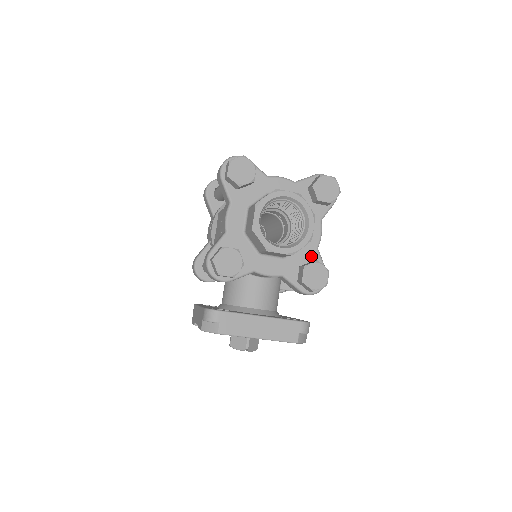
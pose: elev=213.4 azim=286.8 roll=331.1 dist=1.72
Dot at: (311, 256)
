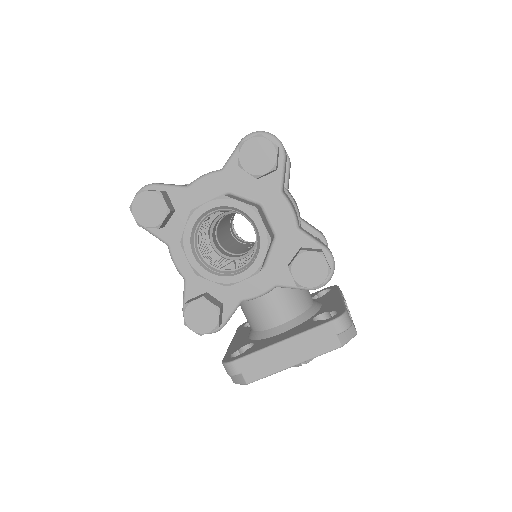
Dot at: (295, 243)
